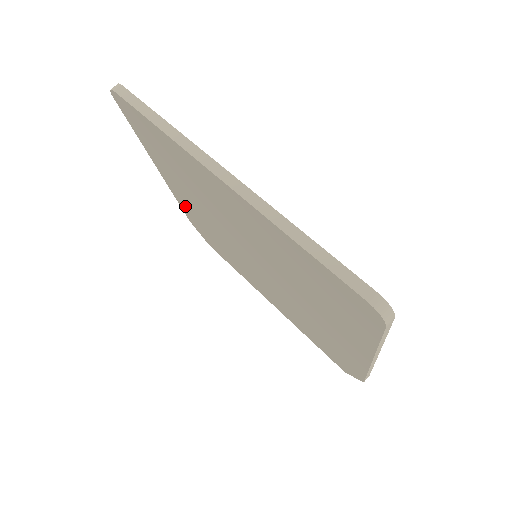
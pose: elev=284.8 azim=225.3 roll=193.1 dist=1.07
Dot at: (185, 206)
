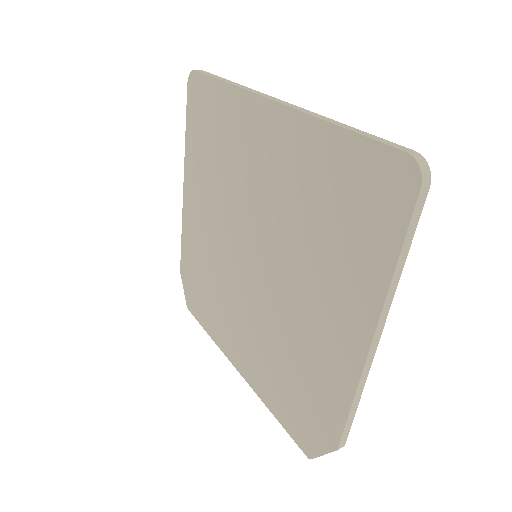
Dot at: (189, 235)
